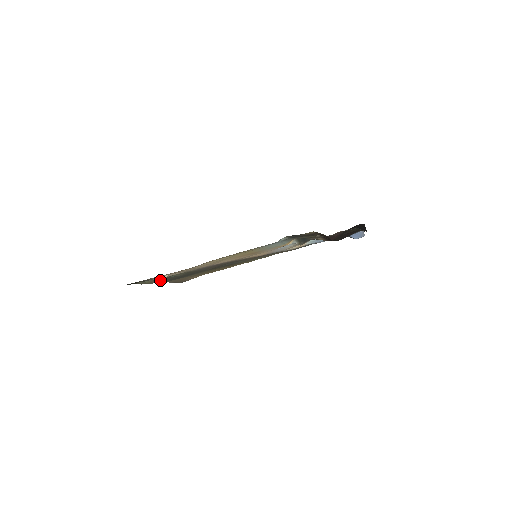
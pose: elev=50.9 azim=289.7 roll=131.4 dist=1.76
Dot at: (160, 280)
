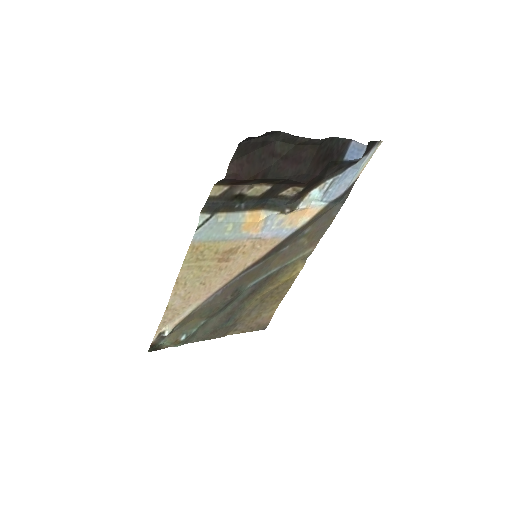
Dot at: (166, 333)
